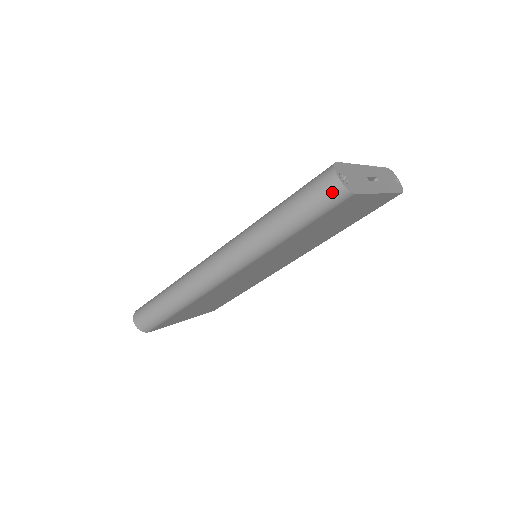
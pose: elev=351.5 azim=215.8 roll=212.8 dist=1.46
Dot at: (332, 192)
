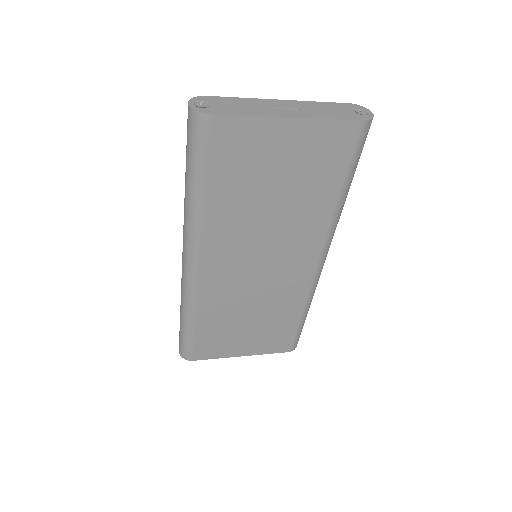
Dot at: (190, 122)
